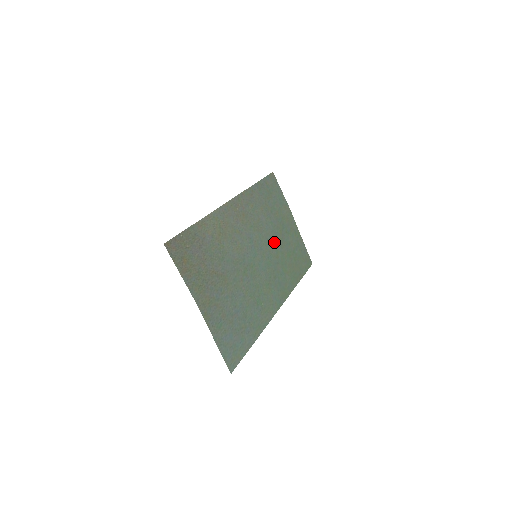
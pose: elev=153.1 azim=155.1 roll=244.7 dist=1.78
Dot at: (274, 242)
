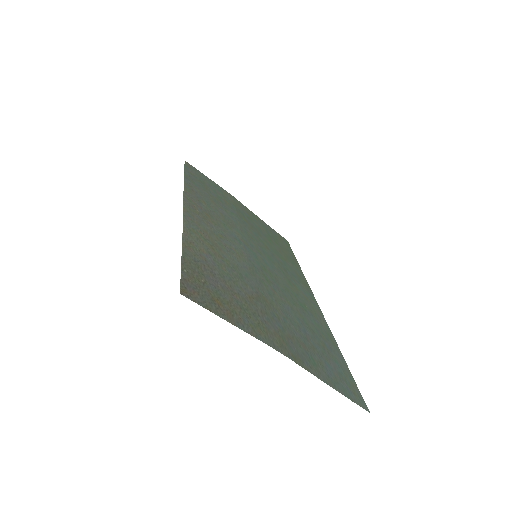
Dot at: (251, 233)
